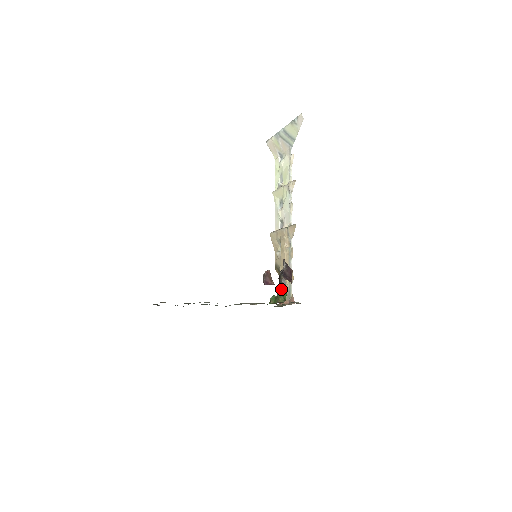
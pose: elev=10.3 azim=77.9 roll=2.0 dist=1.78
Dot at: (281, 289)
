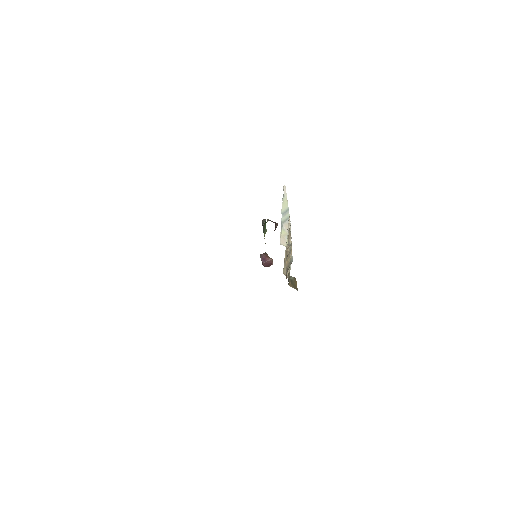
Dot at: (264, 227)
